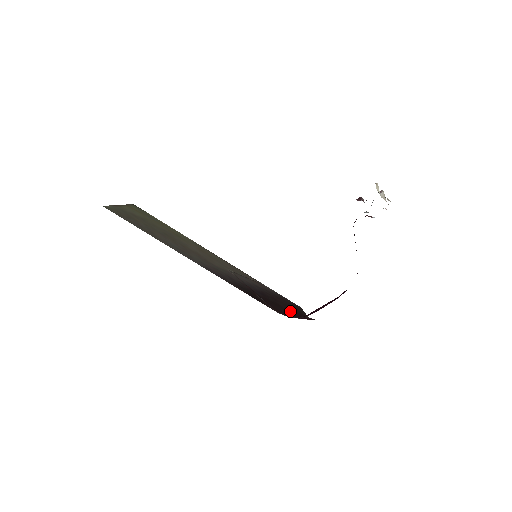
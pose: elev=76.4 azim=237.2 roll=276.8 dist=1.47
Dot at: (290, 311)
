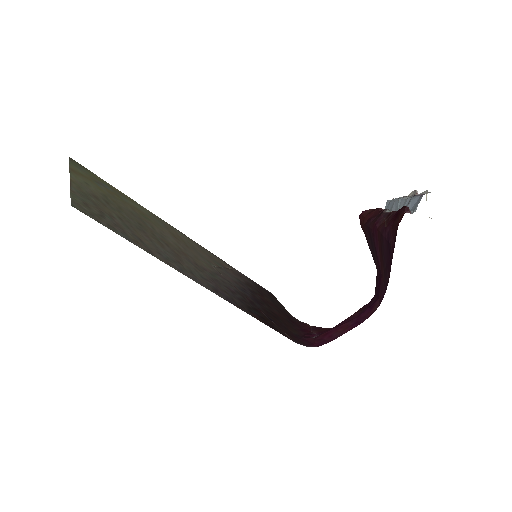
Dot at: (286, 320)
